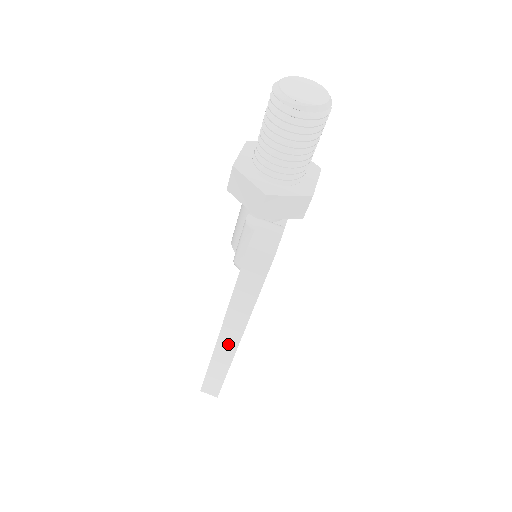
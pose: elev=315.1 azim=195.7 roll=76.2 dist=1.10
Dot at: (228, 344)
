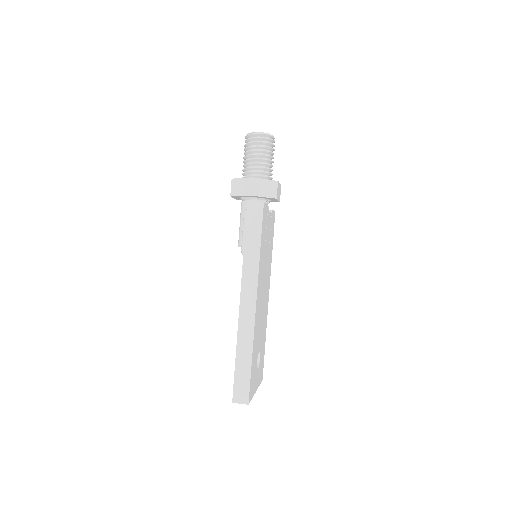
Dot at: (248, 311)
